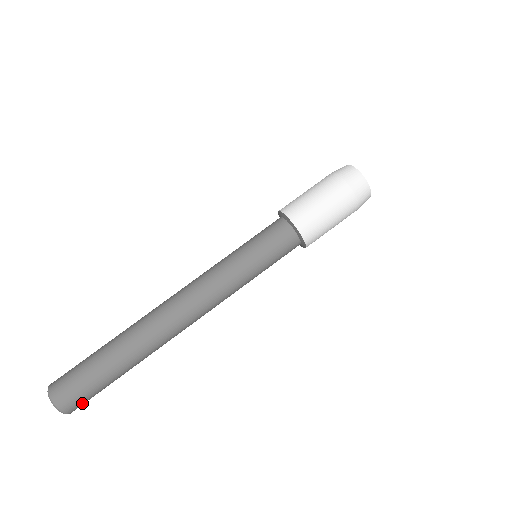
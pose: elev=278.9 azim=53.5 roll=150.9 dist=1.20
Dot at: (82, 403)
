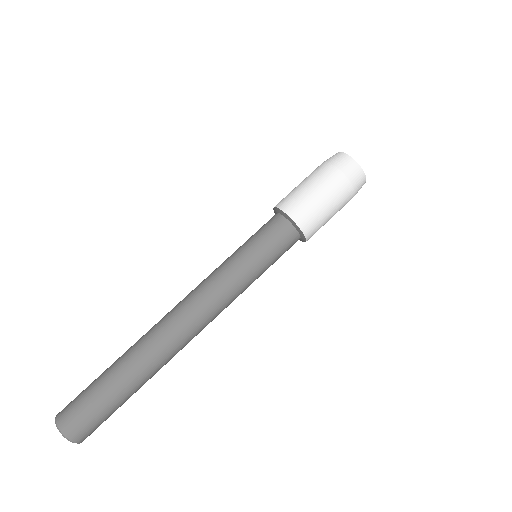
Dot at: (96, 428)
